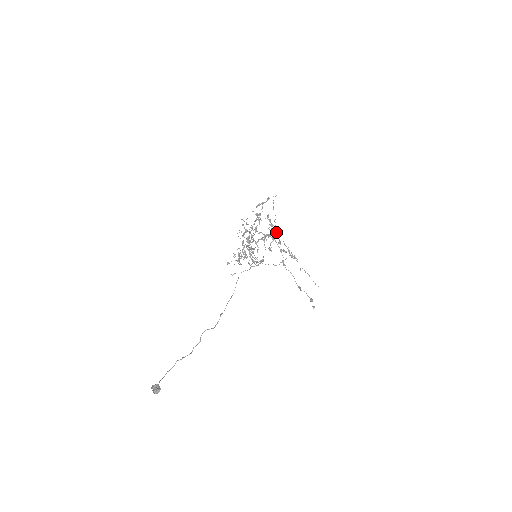
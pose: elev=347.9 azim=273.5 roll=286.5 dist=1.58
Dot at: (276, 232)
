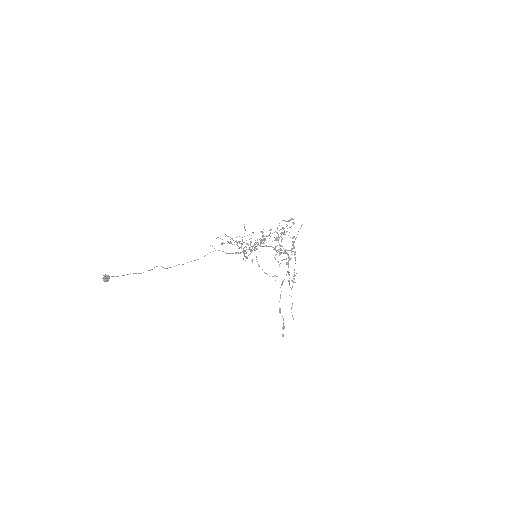
Dot at: occluded
